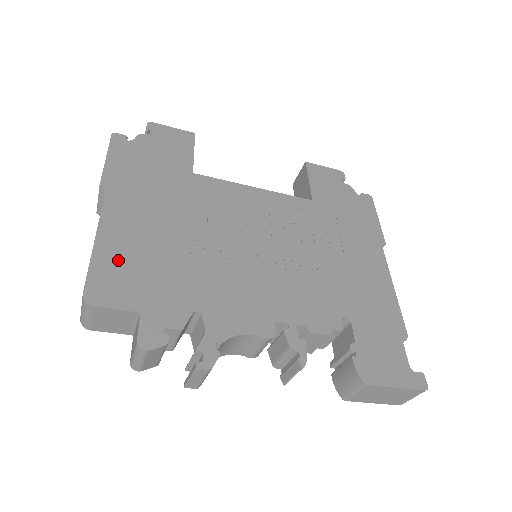
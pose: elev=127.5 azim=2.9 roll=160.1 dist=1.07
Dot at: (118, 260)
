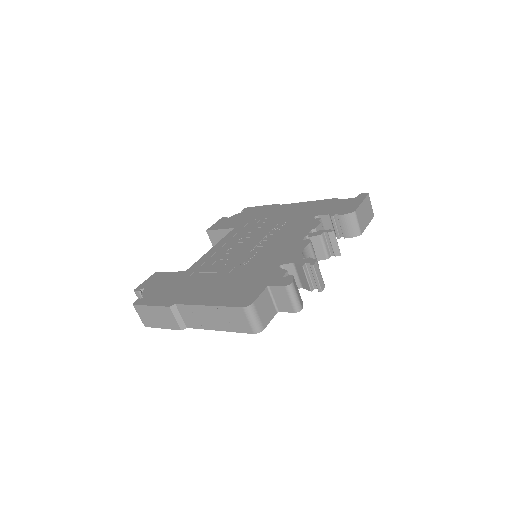
Dot at: (228, 296)
